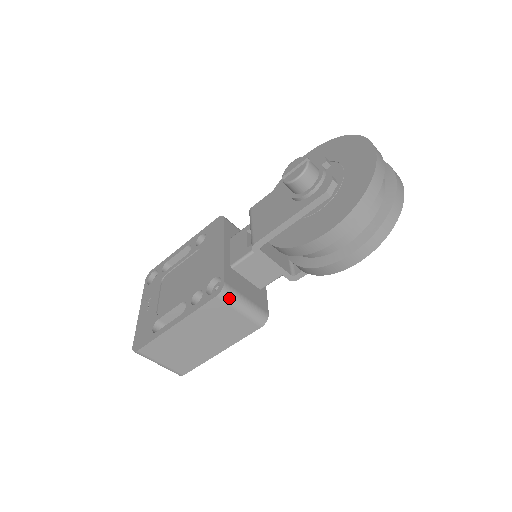
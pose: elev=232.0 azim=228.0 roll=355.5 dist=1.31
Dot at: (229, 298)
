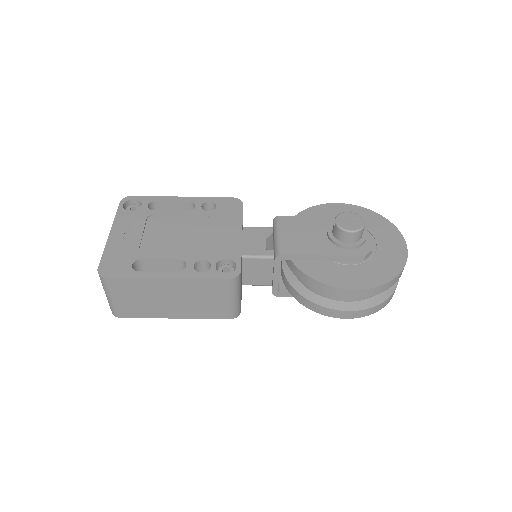
Dot at: (235, 286)
